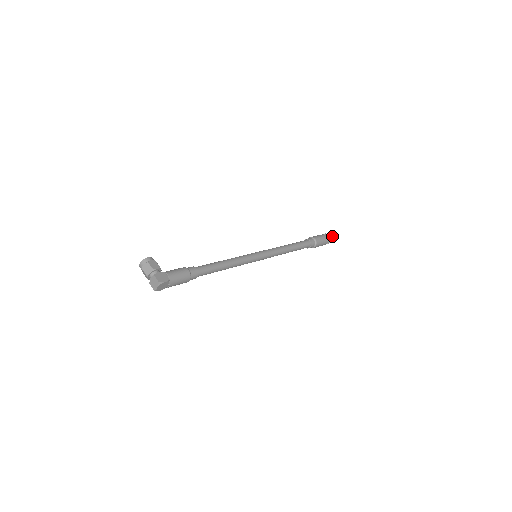
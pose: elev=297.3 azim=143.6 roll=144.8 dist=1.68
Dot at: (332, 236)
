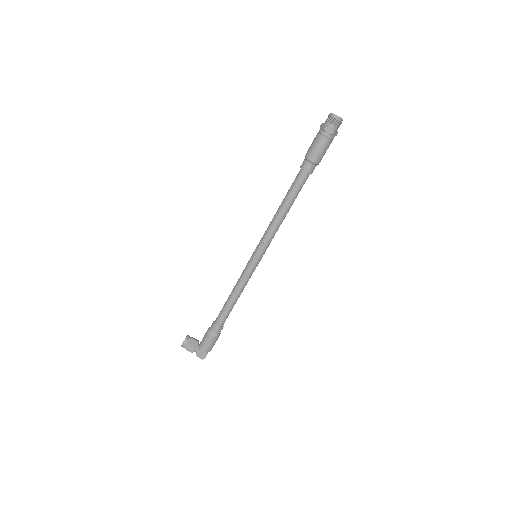
Dot at: (337, 120)
